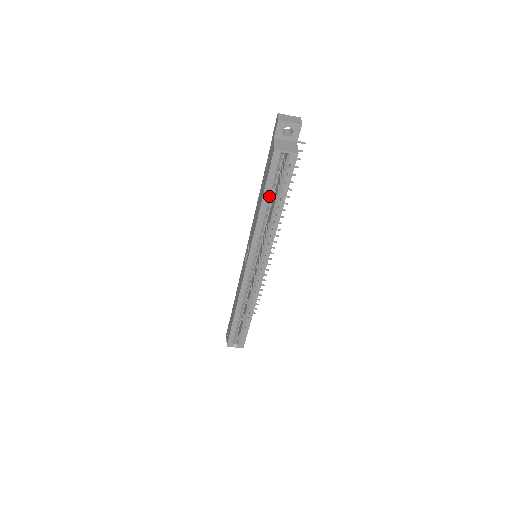
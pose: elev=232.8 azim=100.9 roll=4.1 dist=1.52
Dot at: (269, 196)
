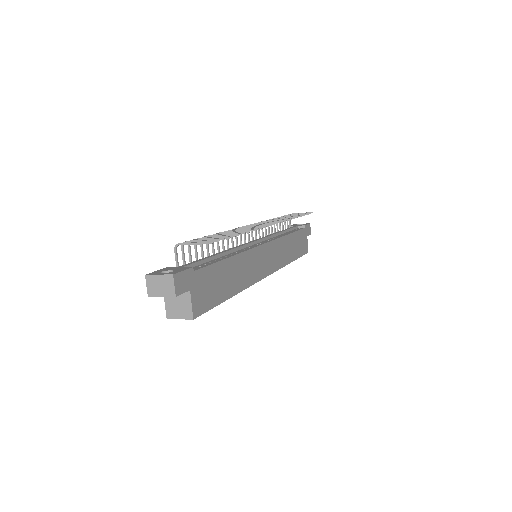
Dot at: occluded
